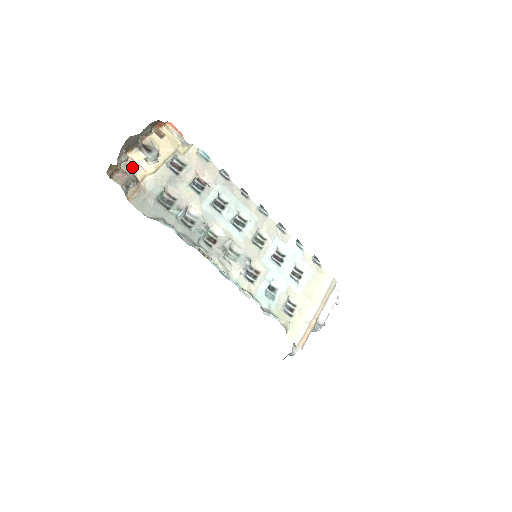
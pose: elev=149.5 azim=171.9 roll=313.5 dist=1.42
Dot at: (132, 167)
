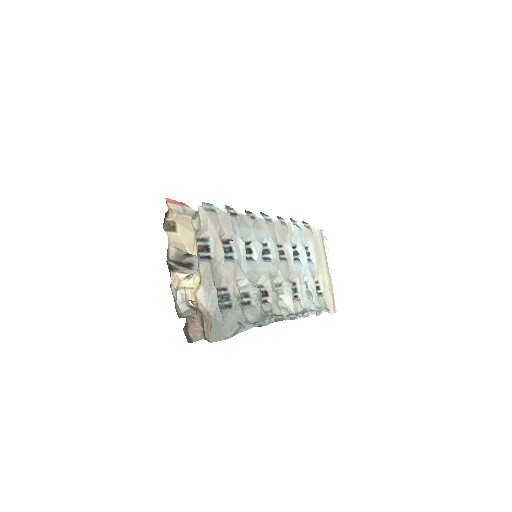
Dot at: (181, 299)
